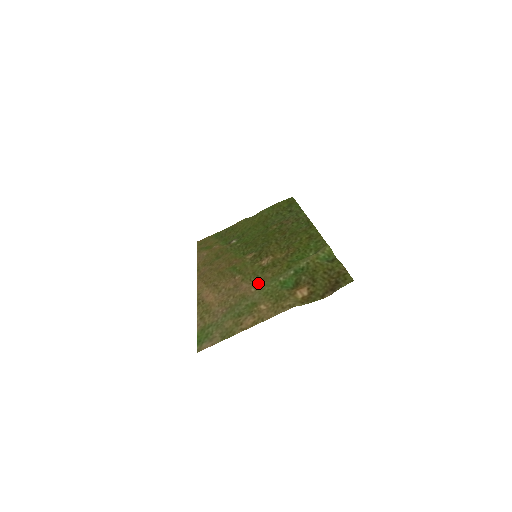
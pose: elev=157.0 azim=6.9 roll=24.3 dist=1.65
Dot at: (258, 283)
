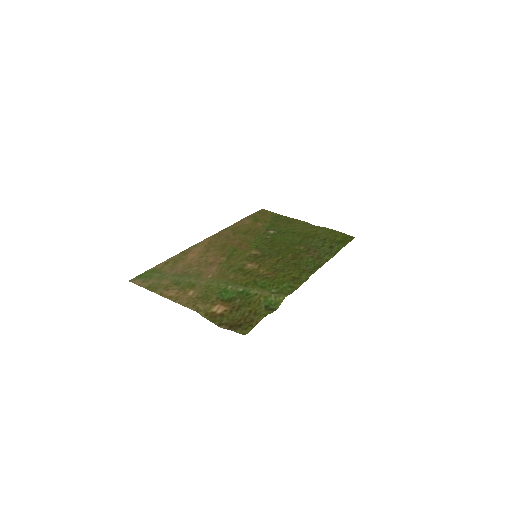
Dot at: (219, 275)
